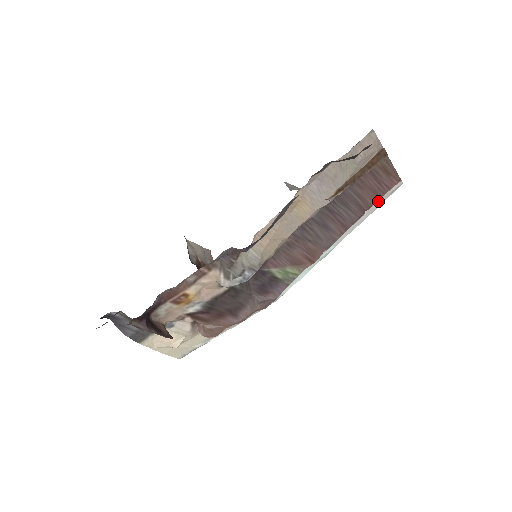
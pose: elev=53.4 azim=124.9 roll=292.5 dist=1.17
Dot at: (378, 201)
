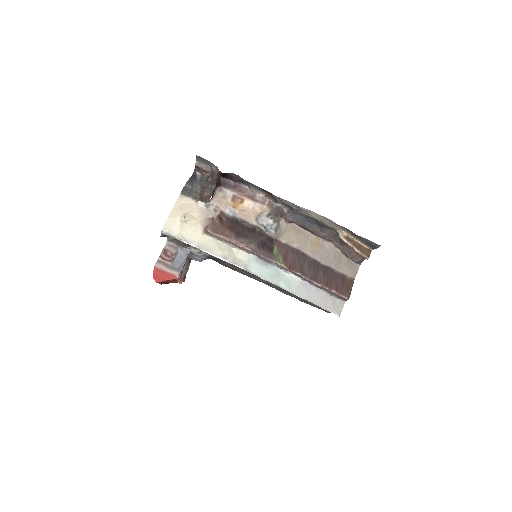
Dot at: (326, 305)
